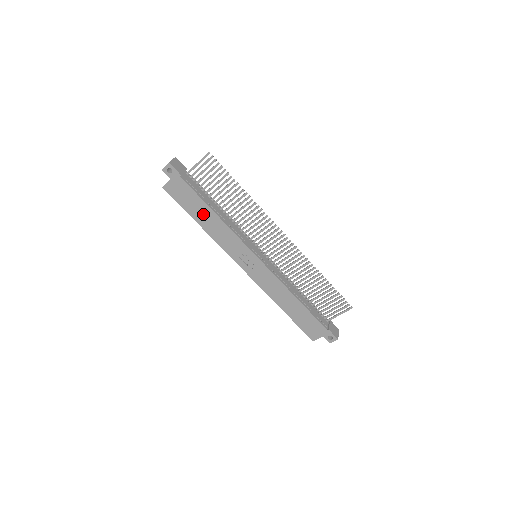
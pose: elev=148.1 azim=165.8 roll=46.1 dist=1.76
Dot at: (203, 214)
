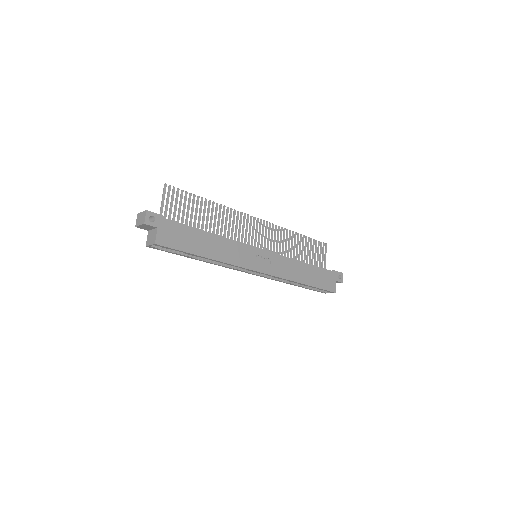
Dot at: (203, 243)
